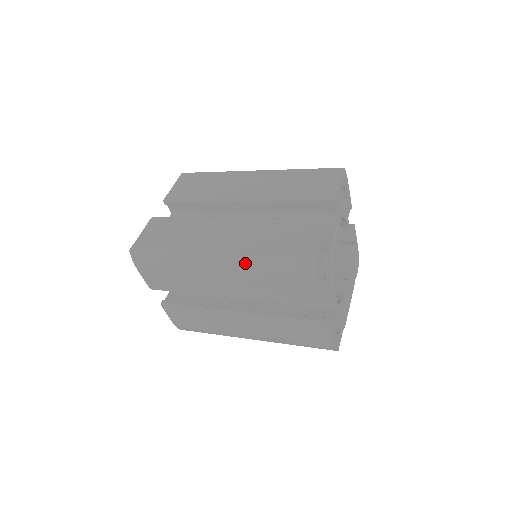
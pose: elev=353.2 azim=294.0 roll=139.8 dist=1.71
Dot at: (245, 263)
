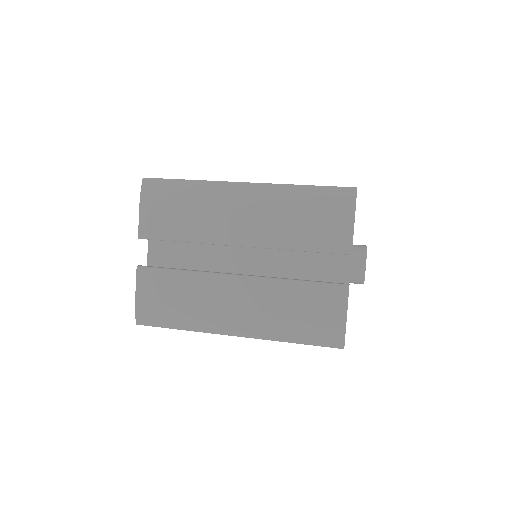
Dot at: (279, 190)
